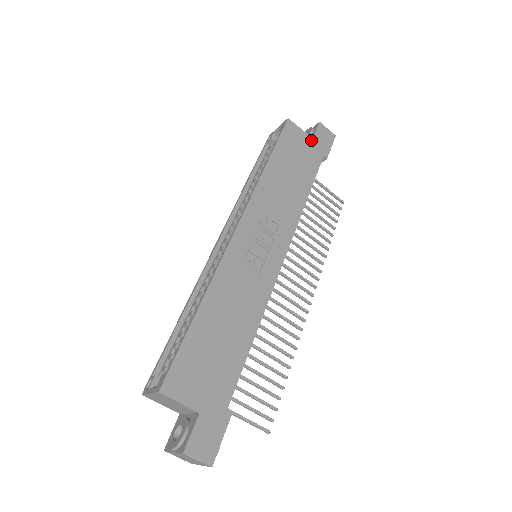
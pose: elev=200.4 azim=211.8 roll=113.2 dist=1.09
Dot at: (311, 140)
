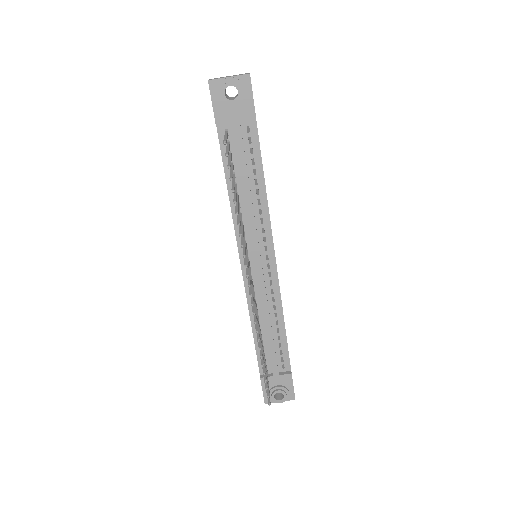
Dot at: occluded
